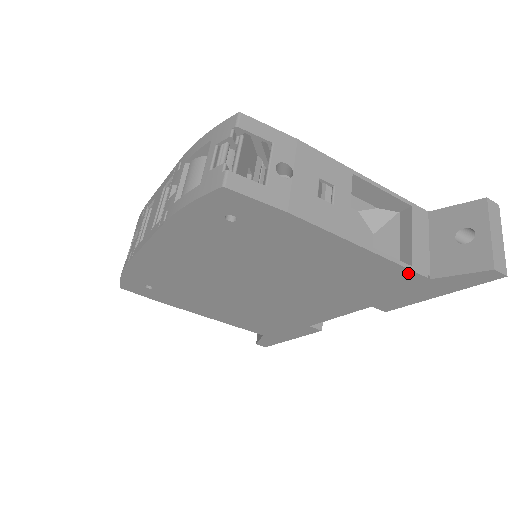
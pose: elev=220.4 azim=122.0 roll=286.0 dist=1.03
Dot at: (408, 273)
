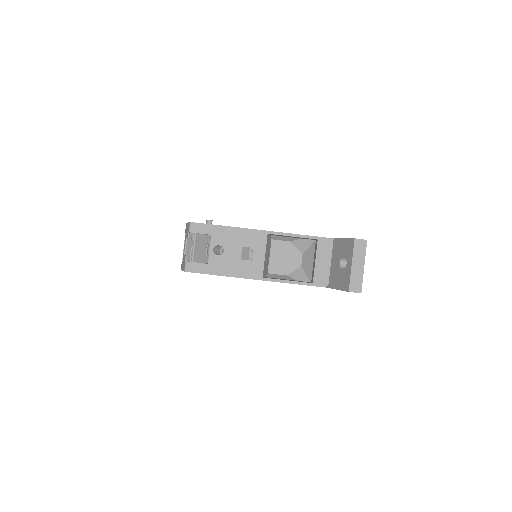
Dot at: occluded
